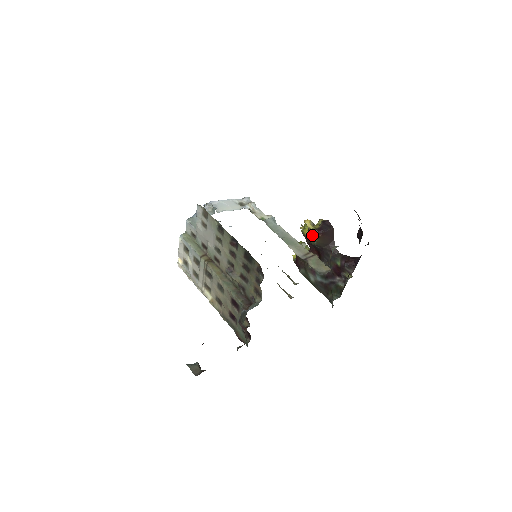
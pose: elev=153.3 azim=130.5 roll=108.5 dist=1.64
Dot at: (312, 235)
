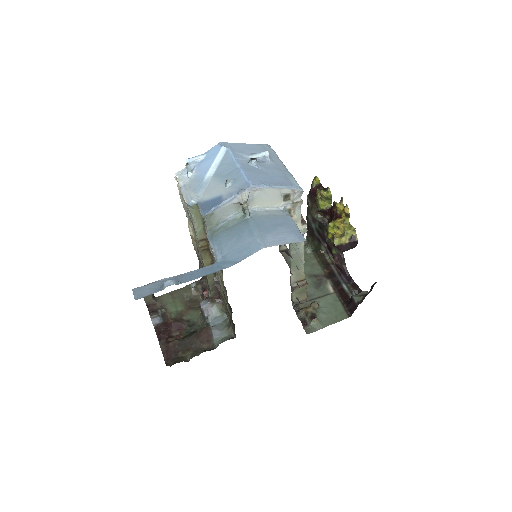
Dot at: (332, 238)
